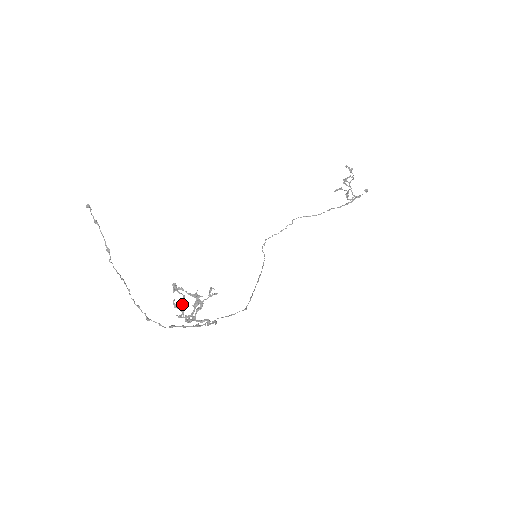
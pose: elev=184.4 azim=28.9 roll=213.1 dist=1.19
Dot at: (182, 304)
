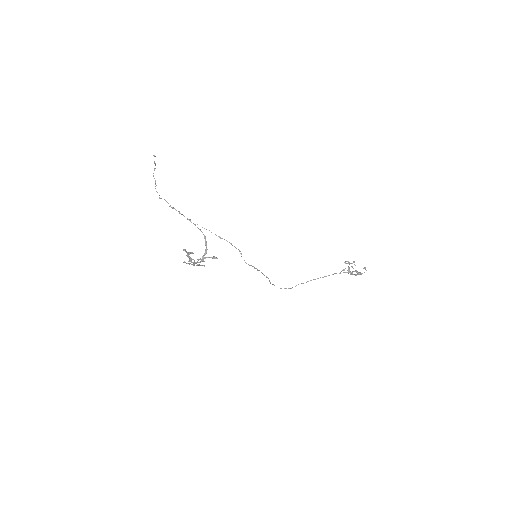
Dot at: (189, 253)
